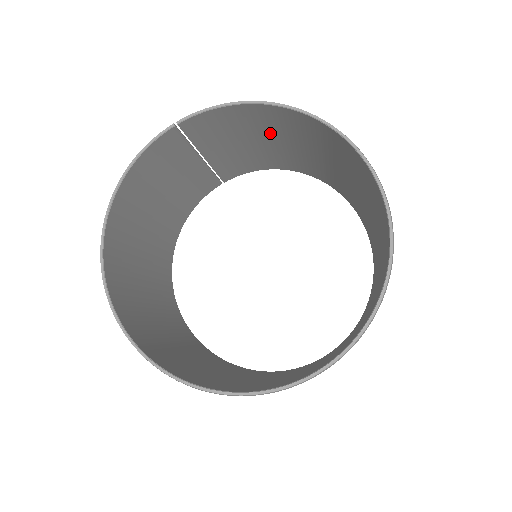
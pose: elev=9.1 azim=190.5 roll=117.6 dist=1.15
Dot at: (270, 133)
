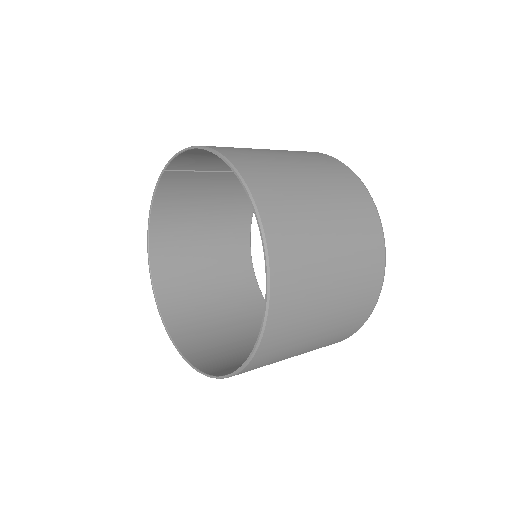
Dot at: occluded
